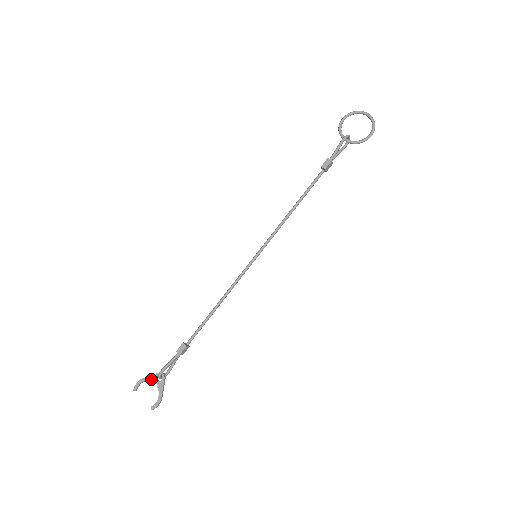
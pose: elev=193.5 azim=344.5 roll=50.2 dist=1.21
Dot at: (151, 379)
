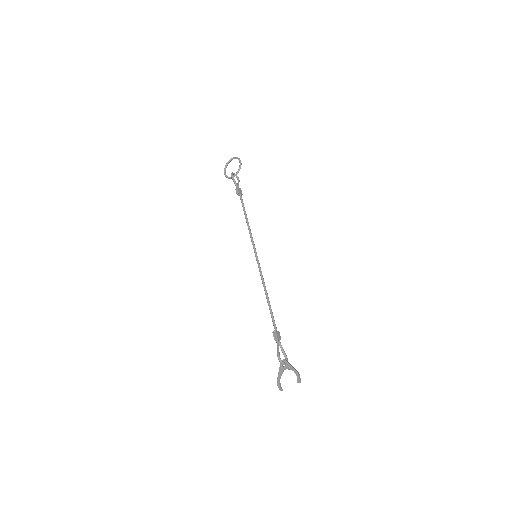
Dot at: (281, 372)
